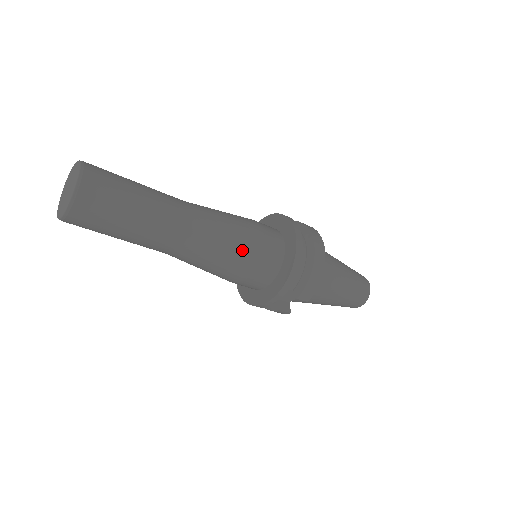
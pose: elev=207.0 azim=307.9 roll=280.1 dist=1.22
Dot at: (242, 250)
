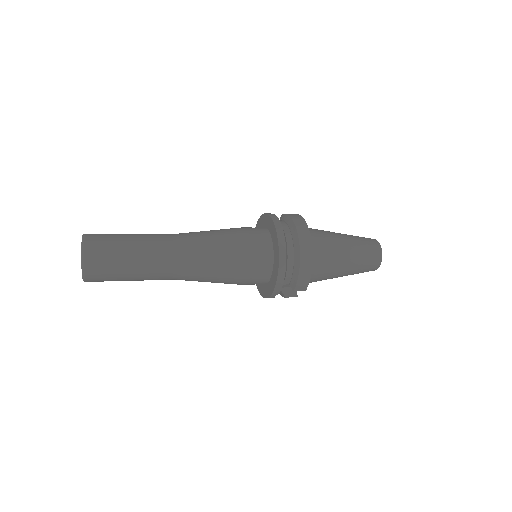
Dot at: (231, 266)
